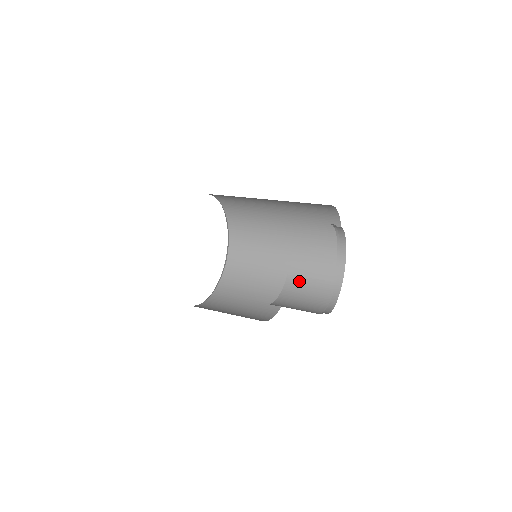
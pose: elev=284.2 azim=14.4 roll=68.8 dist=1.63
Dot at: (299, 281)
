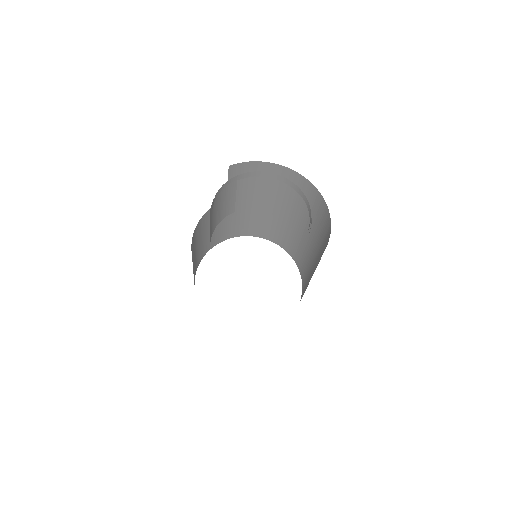
Dot at: occluded
